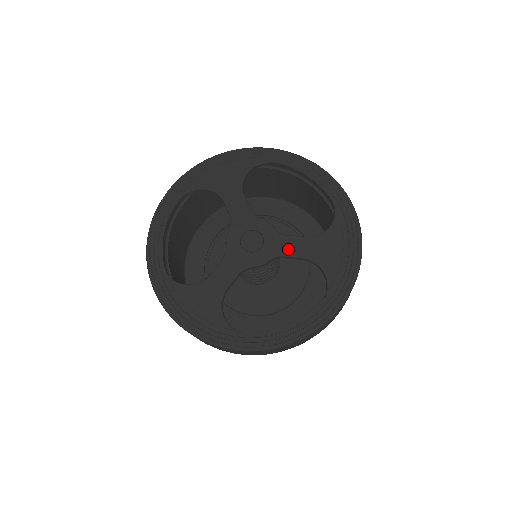
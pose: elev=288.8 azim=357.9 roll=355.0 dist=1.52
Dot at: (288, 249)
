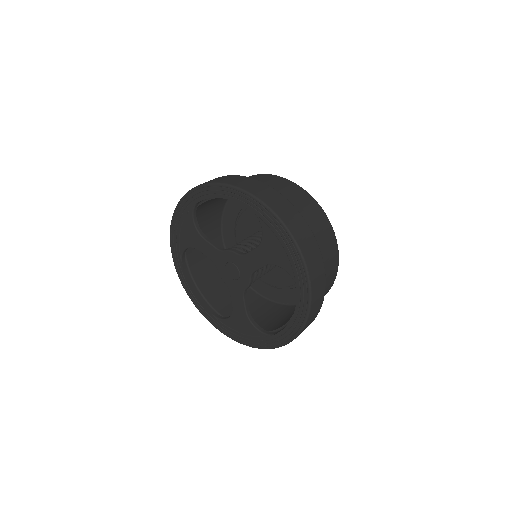
Dot at: (253, 265)
